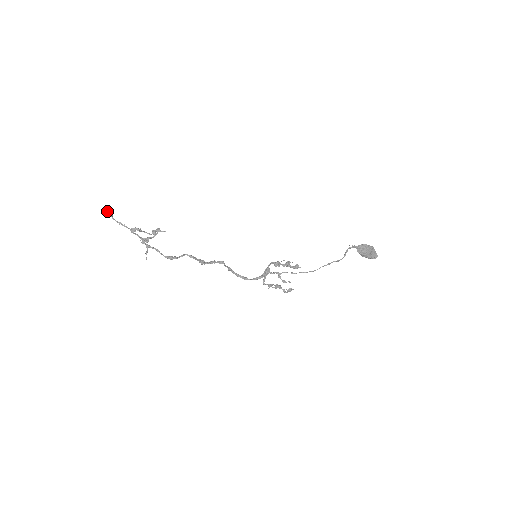
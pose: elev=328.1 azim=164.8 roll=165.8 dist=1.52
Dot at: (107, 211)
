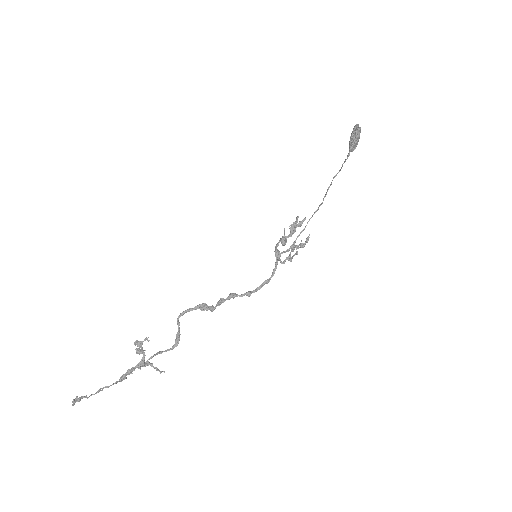
Dot at: occluded
